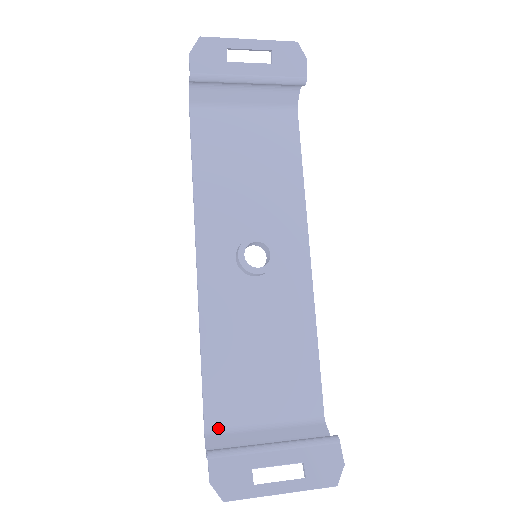
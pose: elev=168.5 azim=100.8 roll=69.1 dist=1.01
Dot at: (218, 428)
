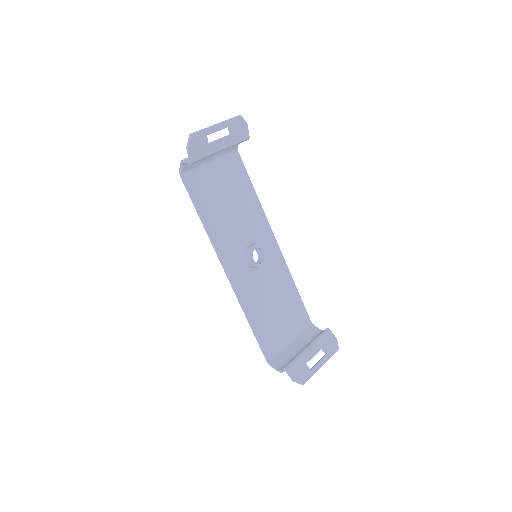
Dot at: (273, 356)
